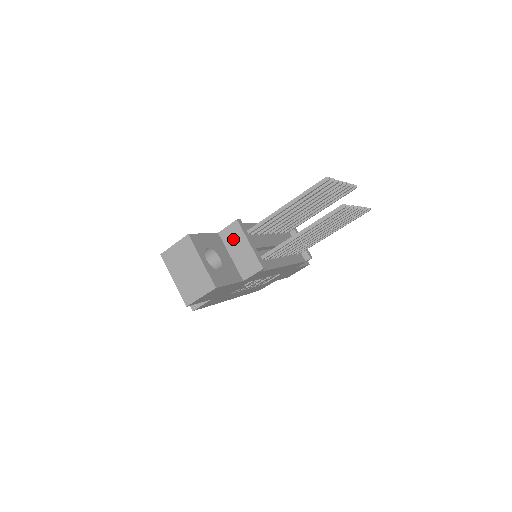
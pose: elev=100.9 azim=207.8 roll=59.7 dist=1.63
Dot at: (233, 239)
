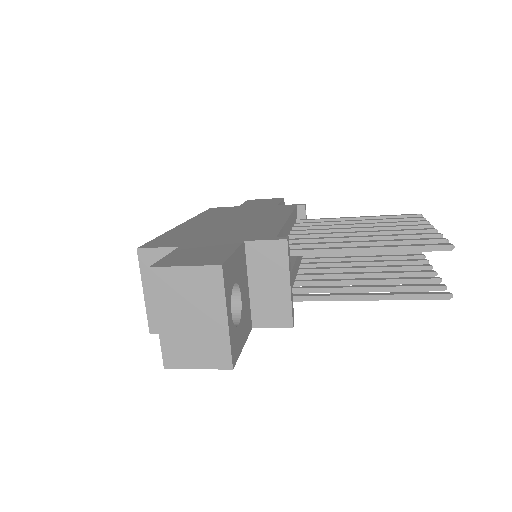
Dot at: (266, 264)
